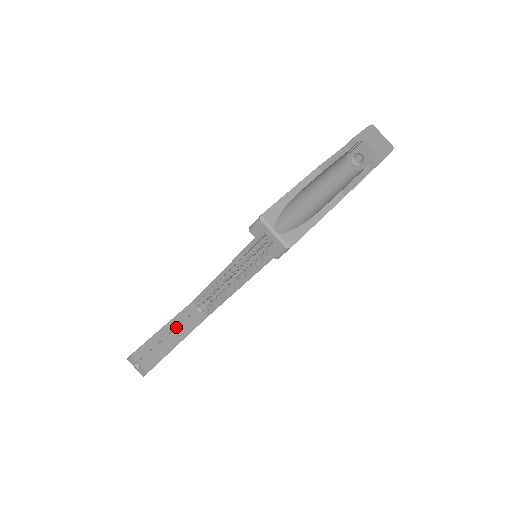
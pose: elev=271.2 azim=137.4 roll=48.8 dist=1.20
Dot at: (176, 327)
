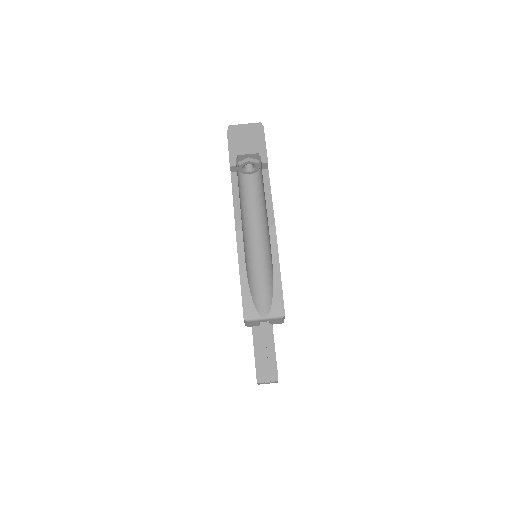
Dot at: occluded
